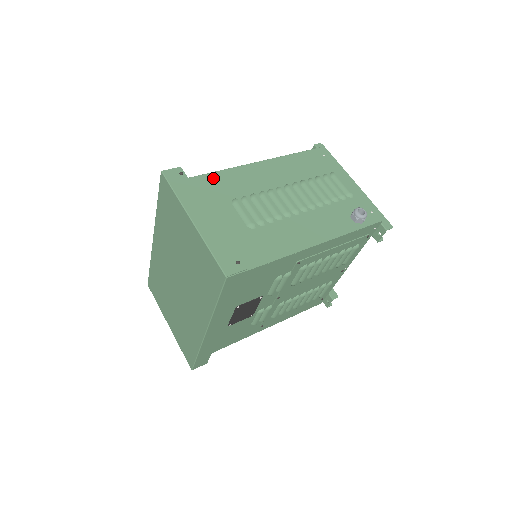
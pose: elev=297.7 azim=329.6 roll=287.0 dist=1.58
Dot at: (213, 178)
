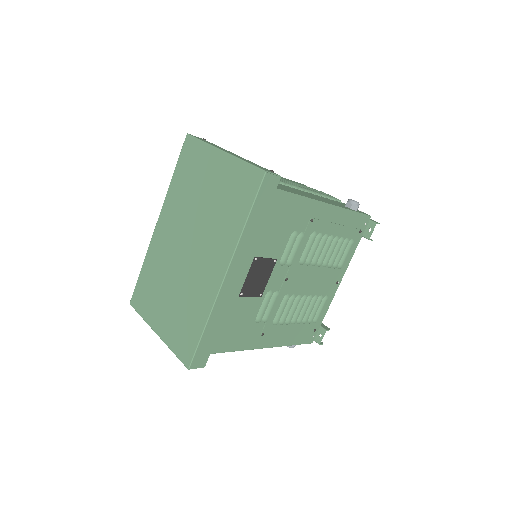
Dot at: occluded
